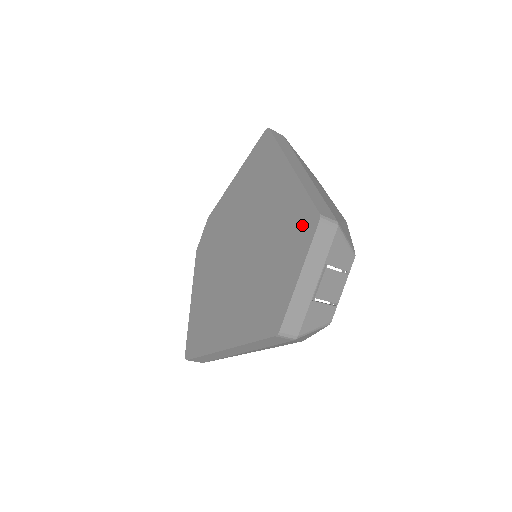
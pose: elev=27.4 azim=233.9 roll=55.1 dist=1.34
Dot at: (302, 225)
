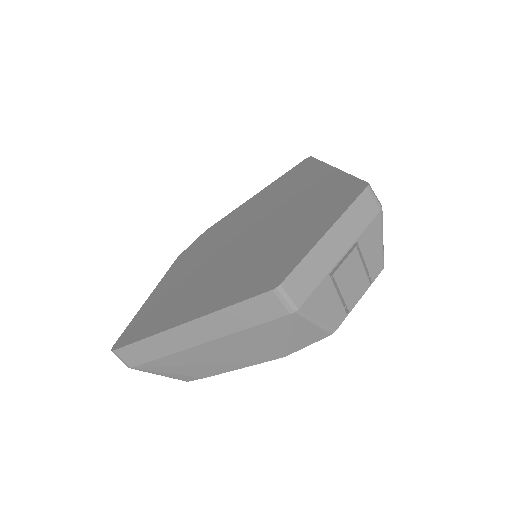
Dot at: (340, 196)
